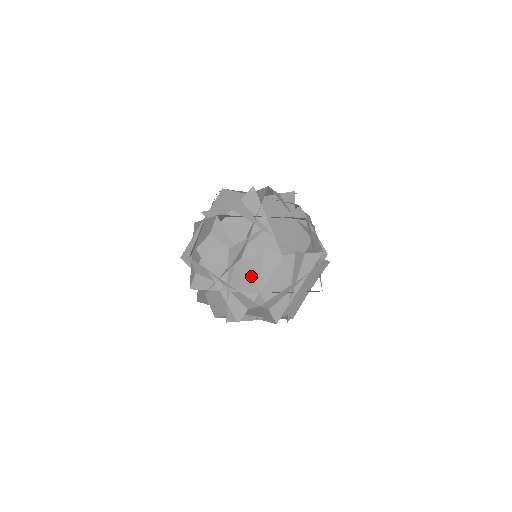
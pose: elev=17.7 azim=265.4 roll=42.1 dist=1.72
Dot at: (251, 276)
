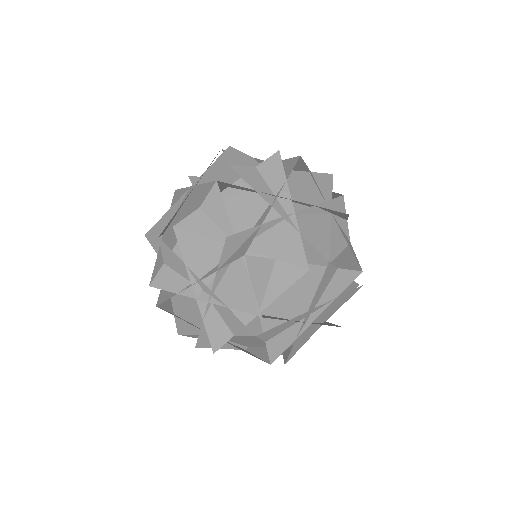
Dot at: (252, 287)
